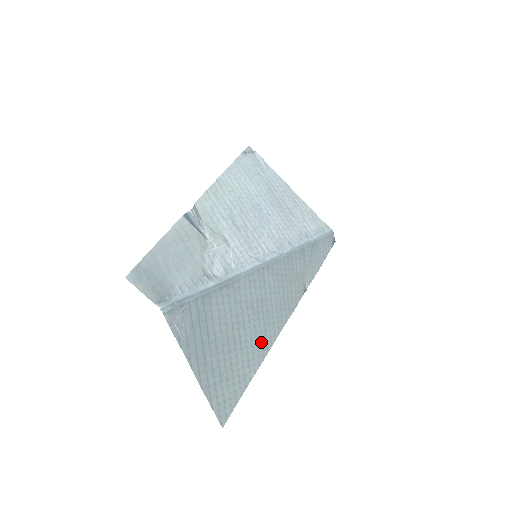
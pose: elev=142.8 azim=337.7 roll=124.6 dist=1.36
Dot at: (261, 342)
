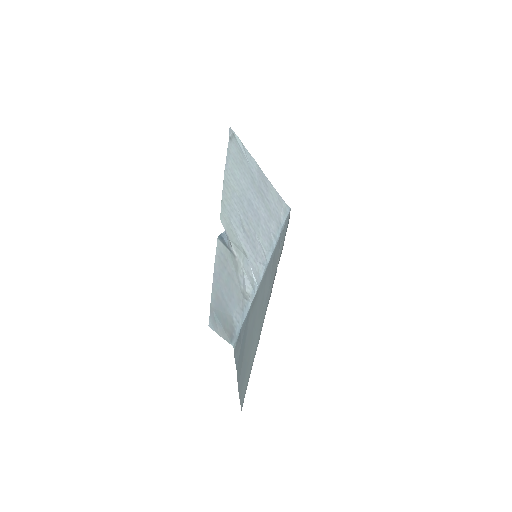
Dot at: (259, 331)
